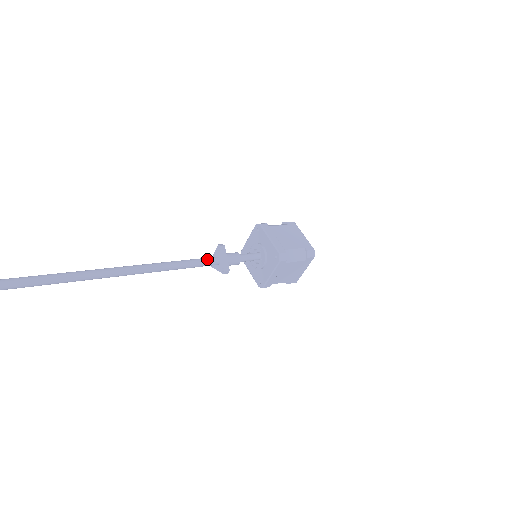
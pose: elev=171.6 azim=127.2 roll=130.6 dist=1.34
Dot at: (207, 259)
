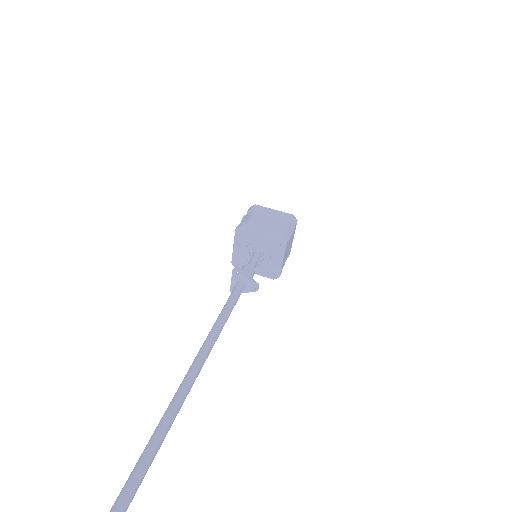
Dot at: (236, 290)
